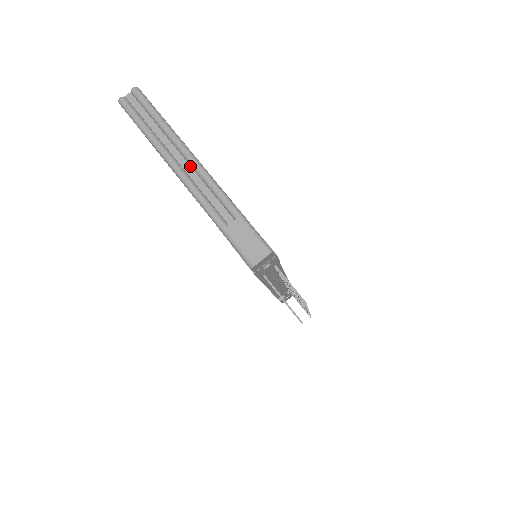
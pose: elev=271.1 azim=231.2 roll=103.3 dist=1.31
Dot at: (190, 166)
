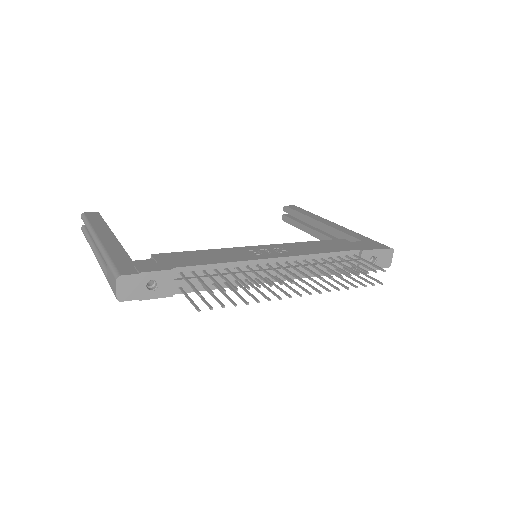
Dot at: occluded
